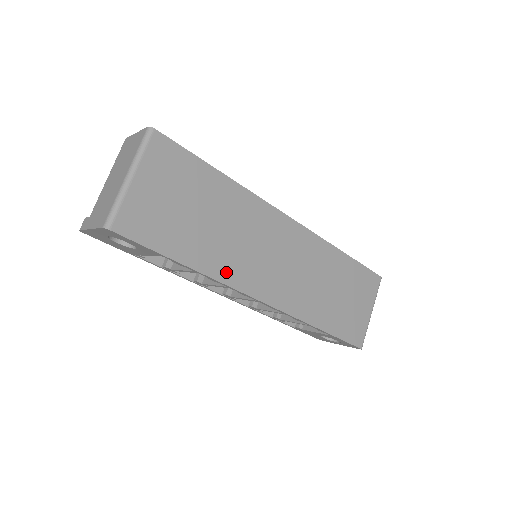
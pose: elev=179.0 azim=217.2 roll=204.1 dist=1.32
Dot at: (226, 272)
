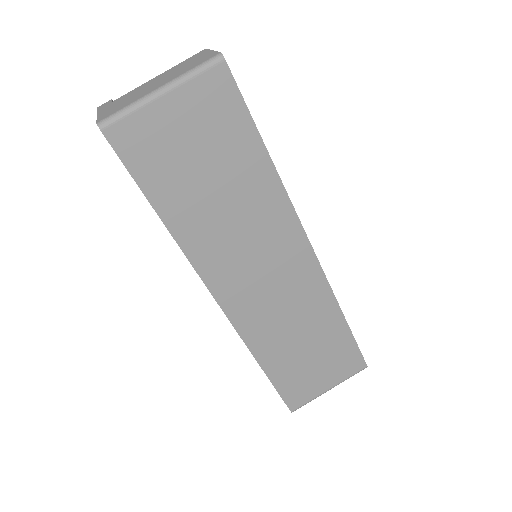
Dot at: (201, 253)
